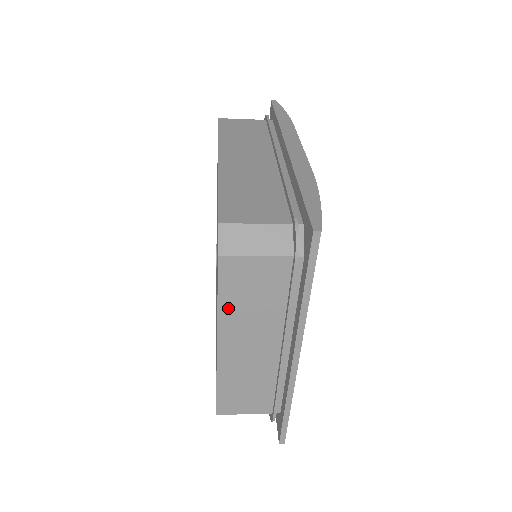
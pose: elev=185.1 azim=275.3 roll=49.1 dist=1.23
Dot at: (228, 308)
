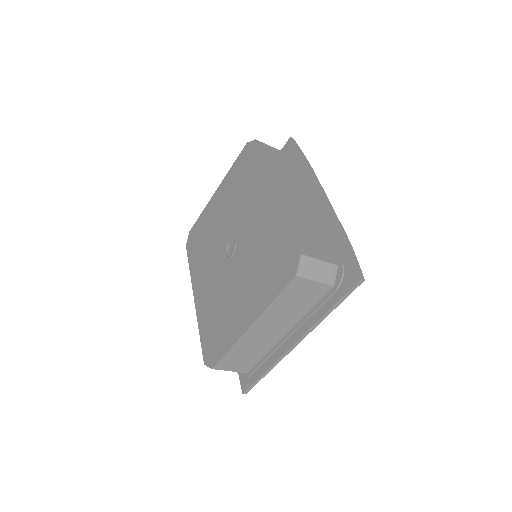
Dot at: (276, 306)
